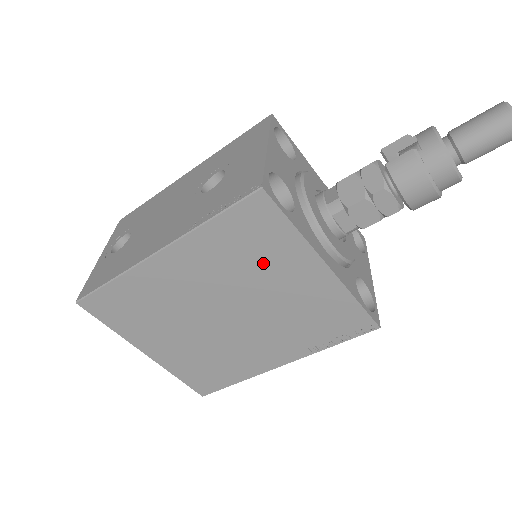
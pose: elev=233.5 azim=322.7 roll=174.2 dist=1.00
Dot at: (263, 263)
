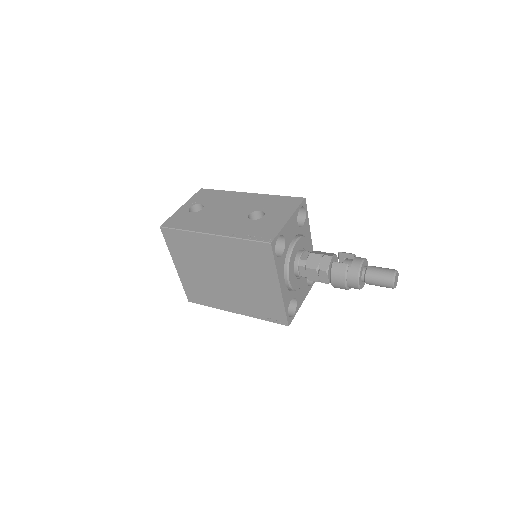
Dot at: (254, 268)
